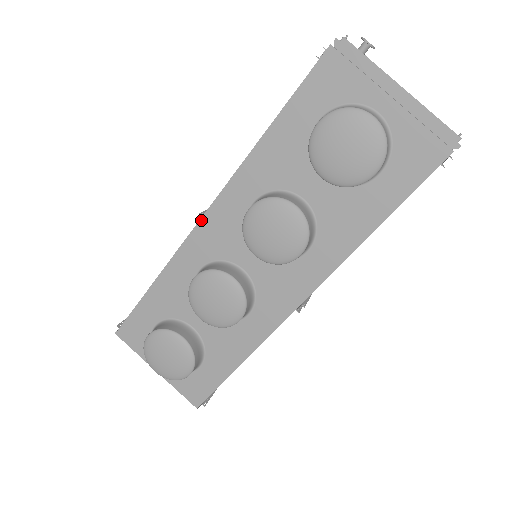
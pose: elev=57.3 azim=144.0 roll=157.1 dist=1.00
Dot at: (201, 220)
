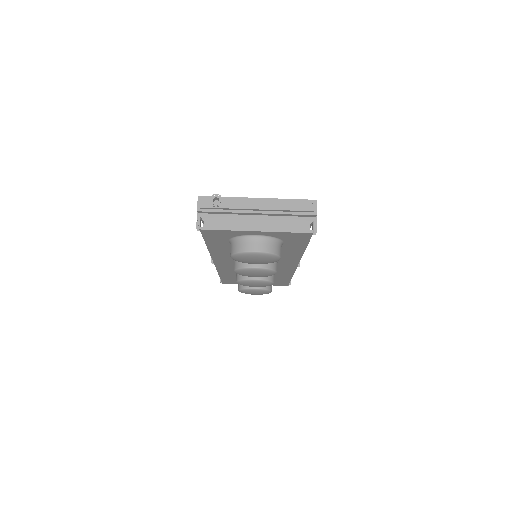
Dot at: (215, 264)
